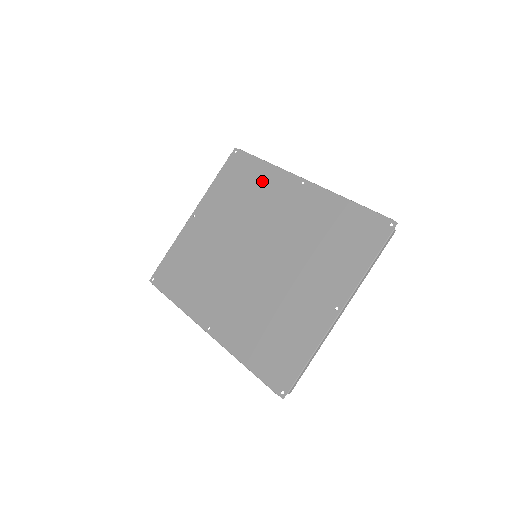
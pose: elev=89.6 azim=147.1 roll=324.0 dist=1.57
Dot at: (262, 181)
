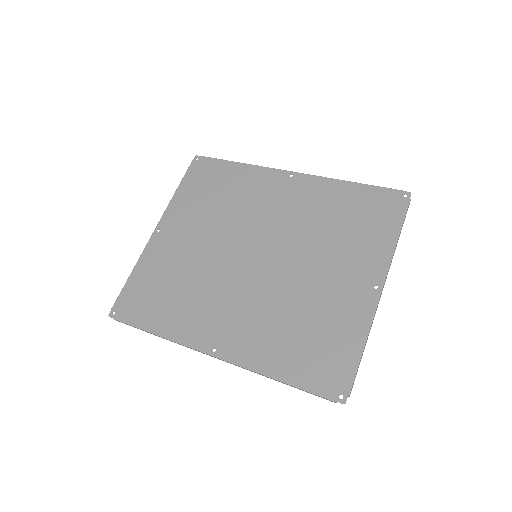
Dot at: (240, 181)
